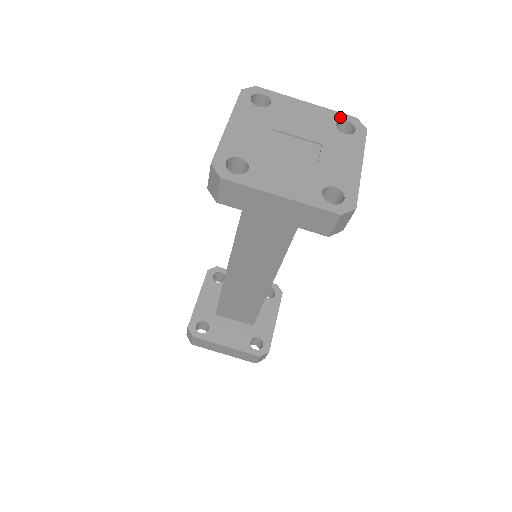
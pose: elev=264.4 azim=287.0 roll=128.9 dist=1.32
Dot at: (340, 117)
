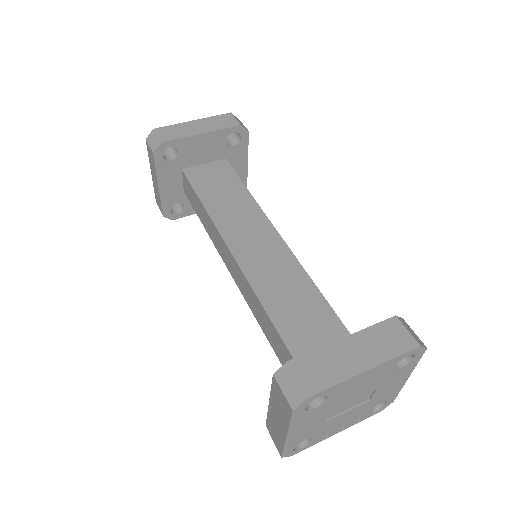
Dot at: occluded
